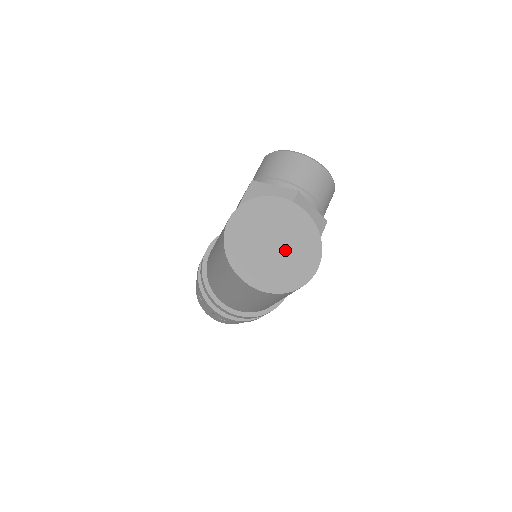
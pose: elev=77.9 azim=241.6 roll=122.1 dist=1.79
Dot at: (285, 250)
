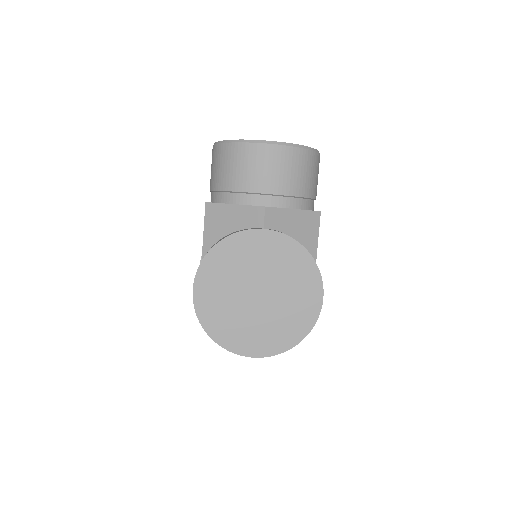
Dot at: (274, 297)
